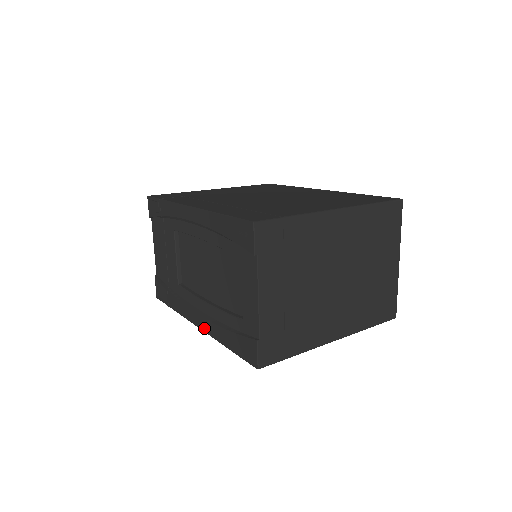
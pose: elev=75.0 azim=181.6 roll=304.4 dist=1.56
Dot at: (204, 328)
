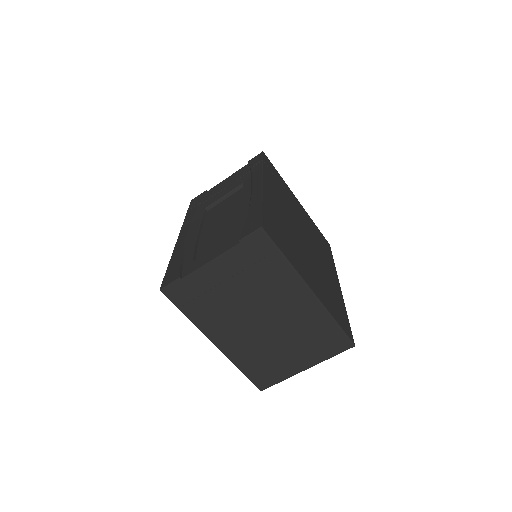
Dot at: (178, 242)
